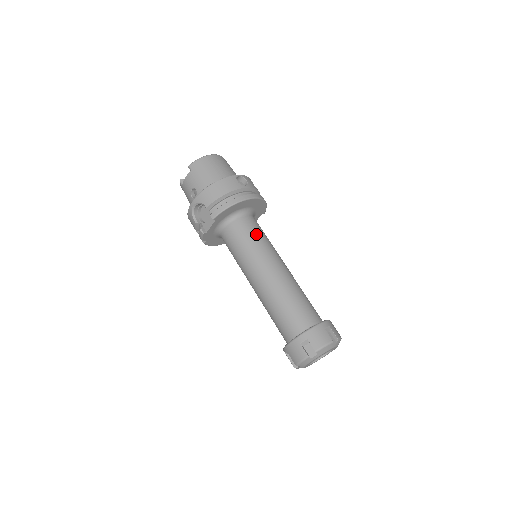
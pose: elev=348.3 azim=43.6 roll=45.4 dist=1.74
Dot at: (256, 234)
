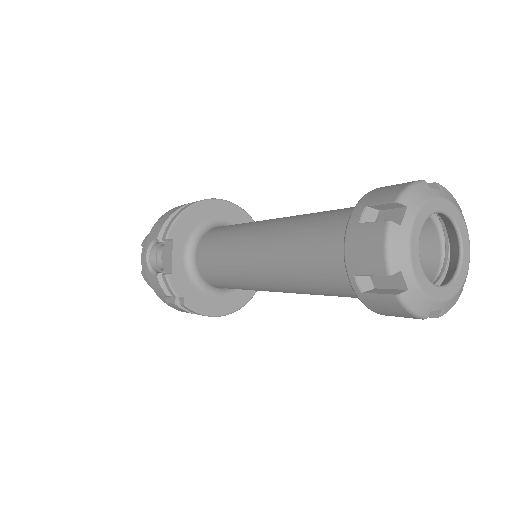
Dot at: (237, 224)
